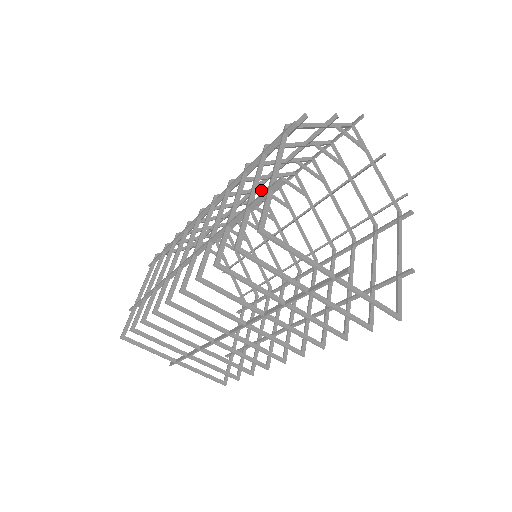
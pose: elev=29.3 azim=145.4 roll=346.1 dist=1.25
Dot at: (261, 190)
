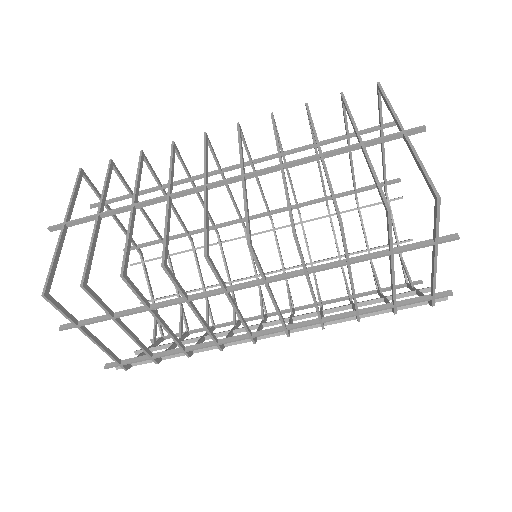
Dot at: (287, 280)
